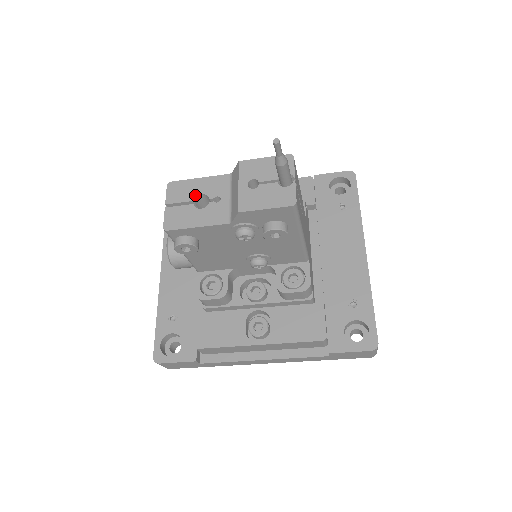
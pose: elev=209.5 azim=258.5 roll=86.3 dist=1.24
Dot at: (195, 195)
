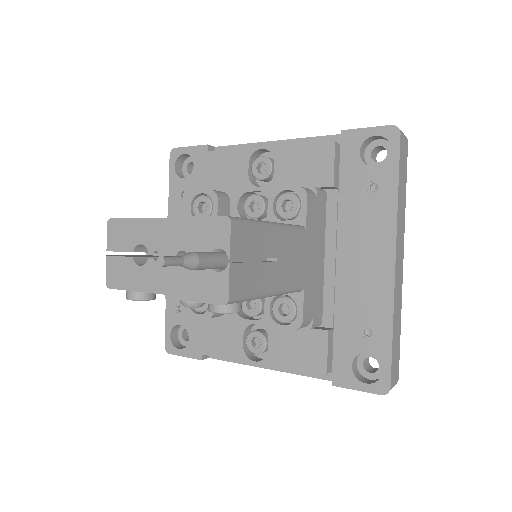
Dot at: (134, 244)
